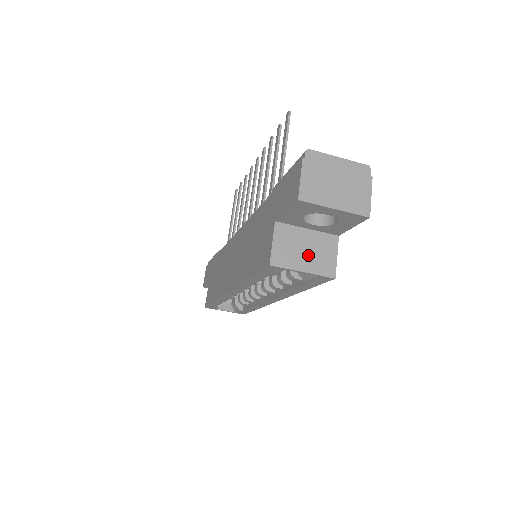
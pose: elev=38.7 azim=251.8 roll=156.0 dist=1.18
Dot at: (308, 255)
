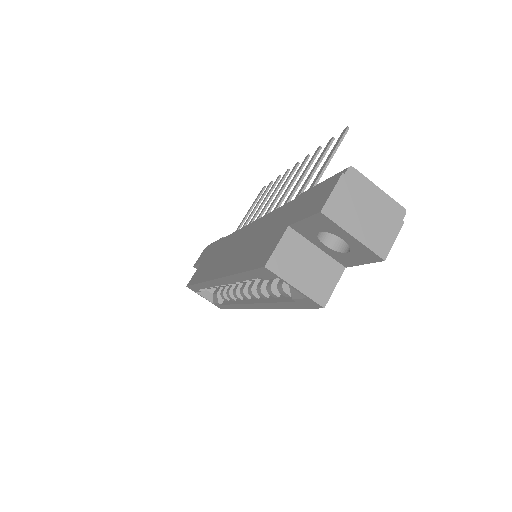
Dot at: (307, 273)
